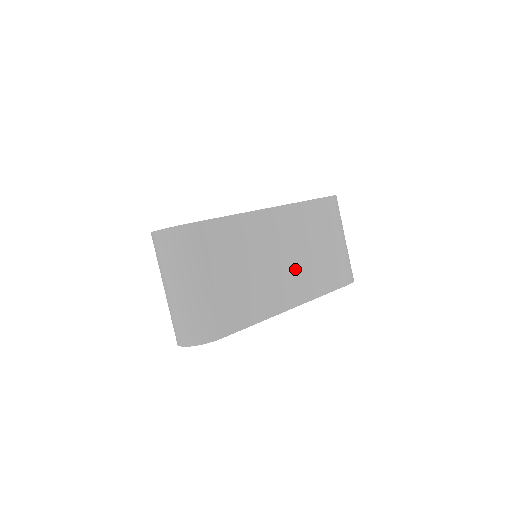
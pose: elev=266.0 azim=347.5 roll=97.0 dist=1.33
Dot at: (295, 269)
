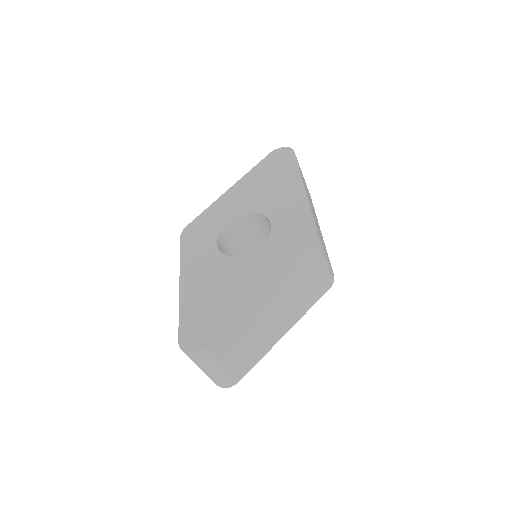
Dot at: (284, 314)
